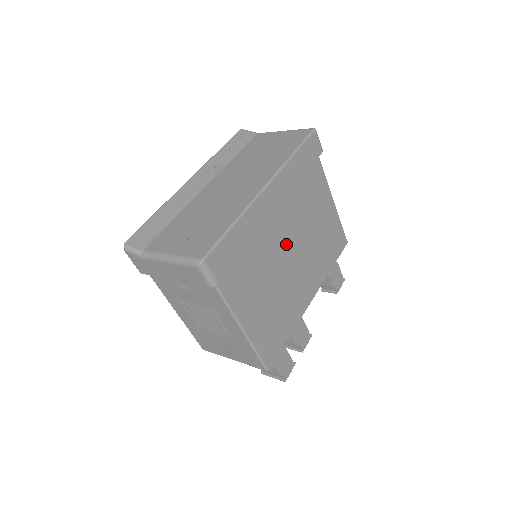
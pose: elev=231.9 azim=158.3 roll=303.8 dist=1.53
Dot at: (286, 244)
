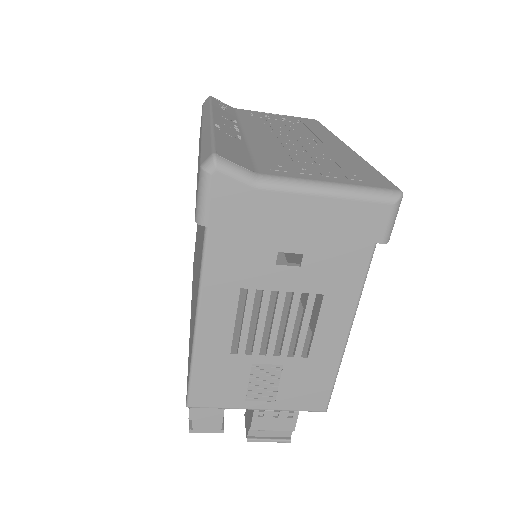
Dot at: occluded
